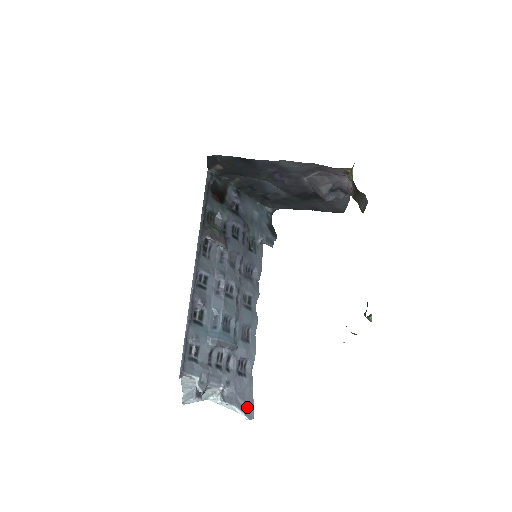
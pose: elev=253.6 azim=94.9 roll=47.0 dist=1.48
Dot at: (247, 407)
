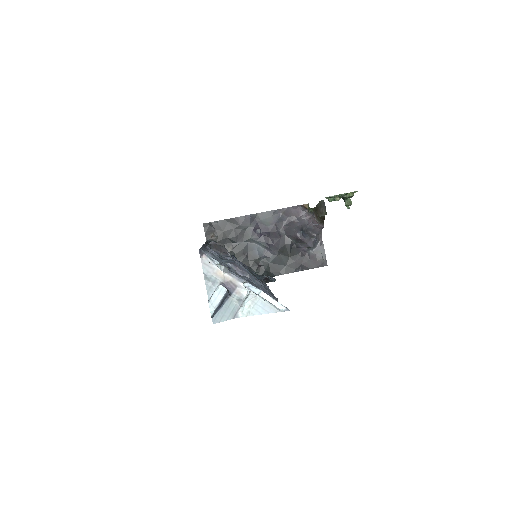
Dot at: occluded
